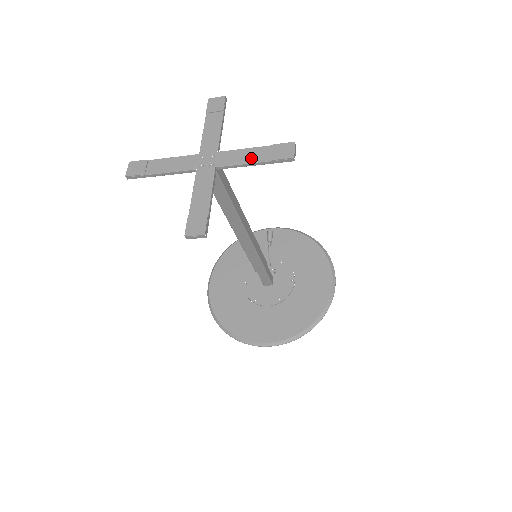
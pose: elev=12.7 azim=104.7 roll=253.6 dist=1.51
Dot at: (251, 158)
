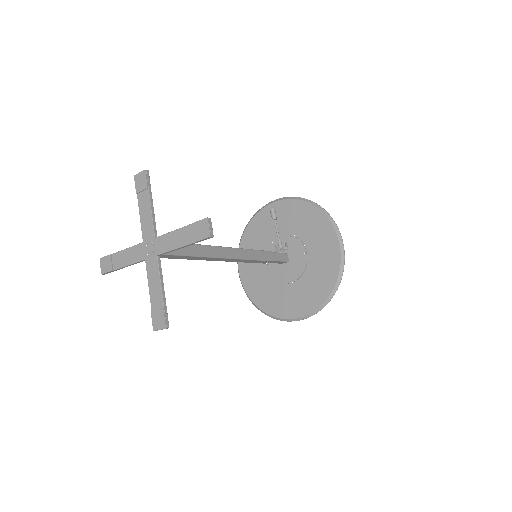
Dot at: (179, 241)
